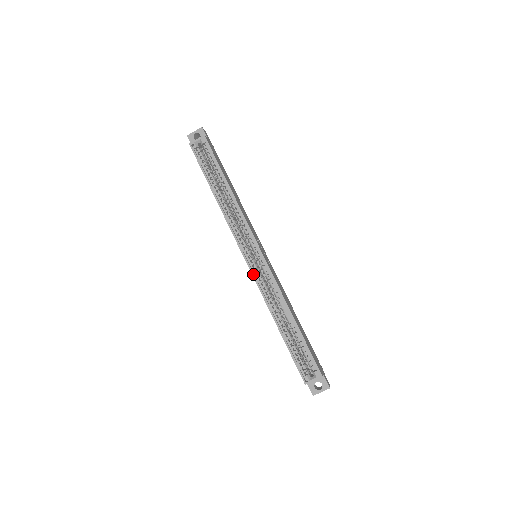
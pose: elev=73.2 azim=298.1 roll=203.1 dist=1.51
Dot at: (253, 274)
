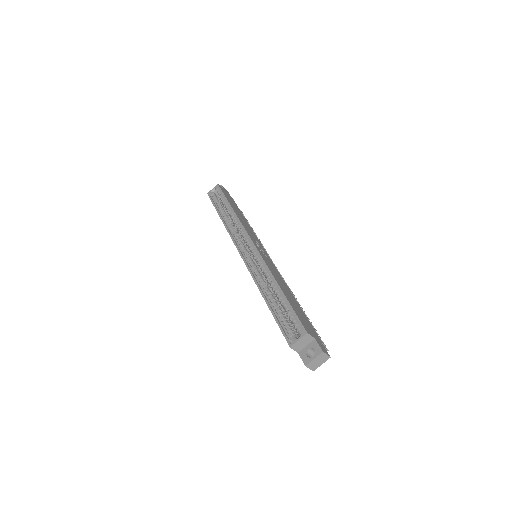
Dot at: (245, 262)
